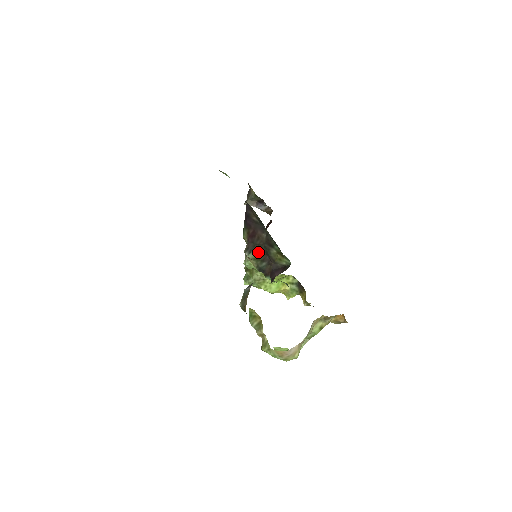
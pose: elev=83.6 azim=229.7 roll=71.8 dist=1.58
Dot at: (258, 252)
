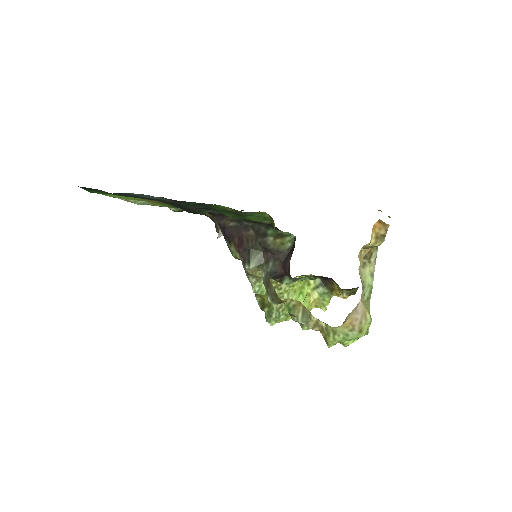
Dot at: (257, 256)
